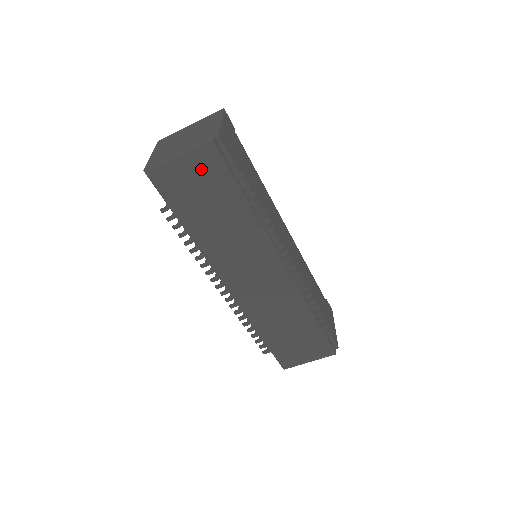
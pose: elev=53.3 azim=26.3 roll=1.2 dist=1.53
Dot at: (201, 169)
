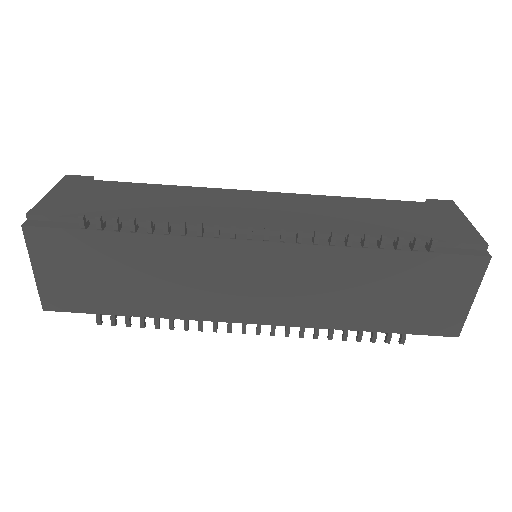
Dot at: (57, 258)
